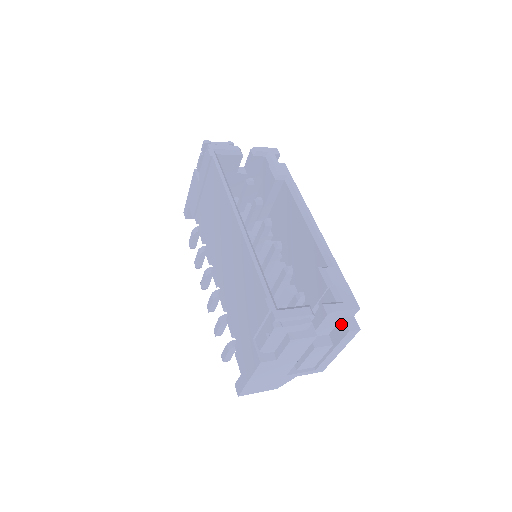
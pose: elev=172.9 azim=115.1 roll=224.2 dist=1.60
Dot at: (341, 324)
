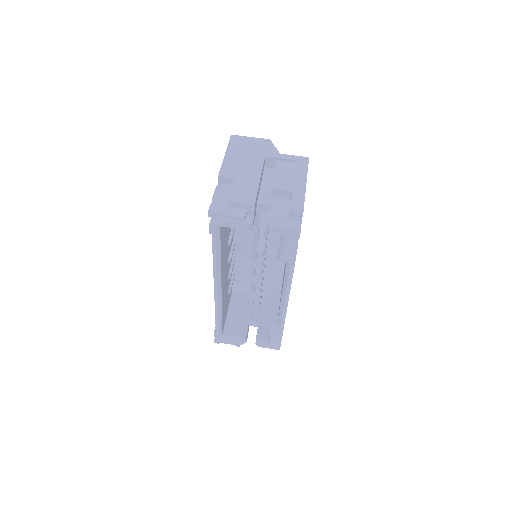
Dot at: occluded
